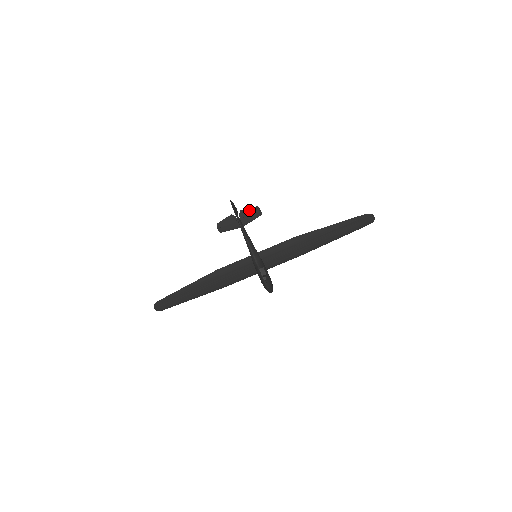
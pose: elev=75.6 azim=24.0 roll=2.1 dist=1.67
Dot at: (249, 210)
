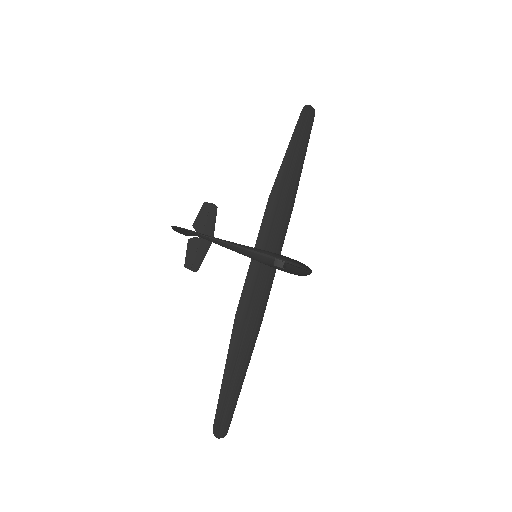
Dot at: (200, 215)
